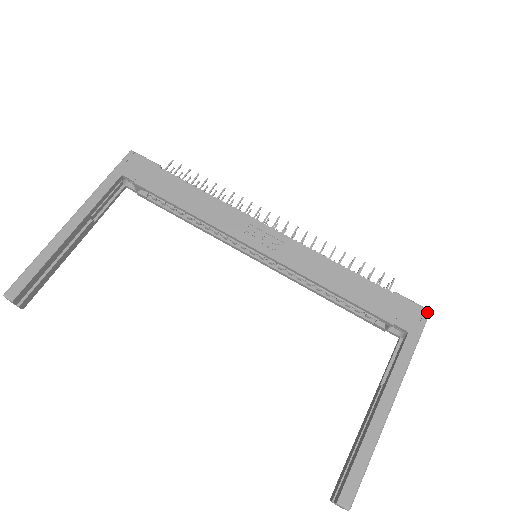
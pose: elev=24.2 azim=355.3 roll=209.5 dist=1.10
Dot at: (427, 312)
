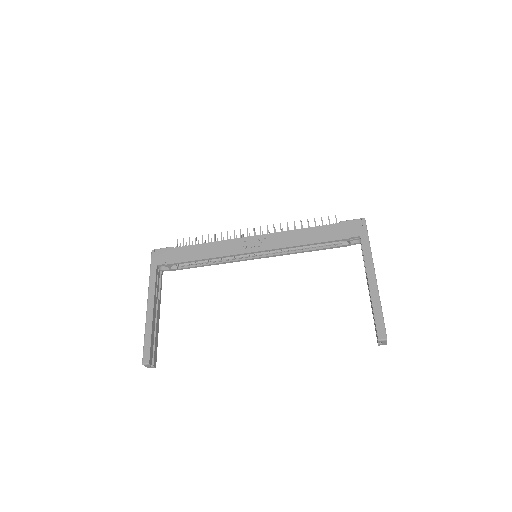
Dot at: (363, 220)
